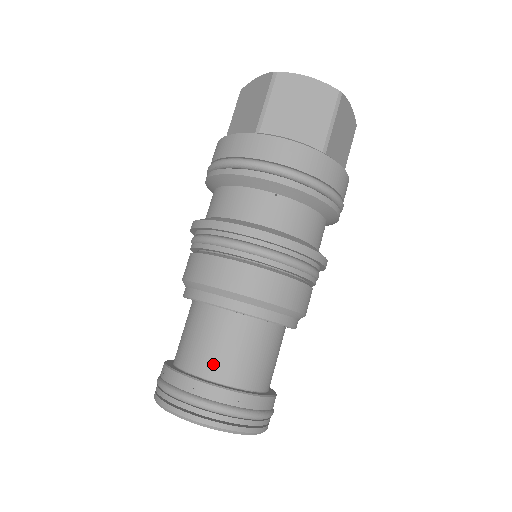
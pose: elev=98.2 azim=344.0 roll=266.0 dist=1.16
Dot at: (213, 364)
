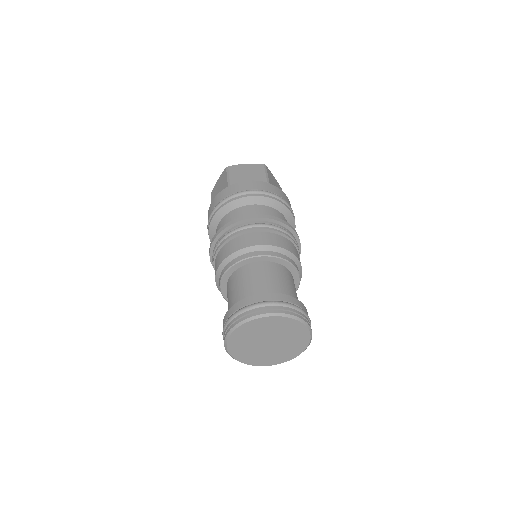
Dot at: (291, 293)
